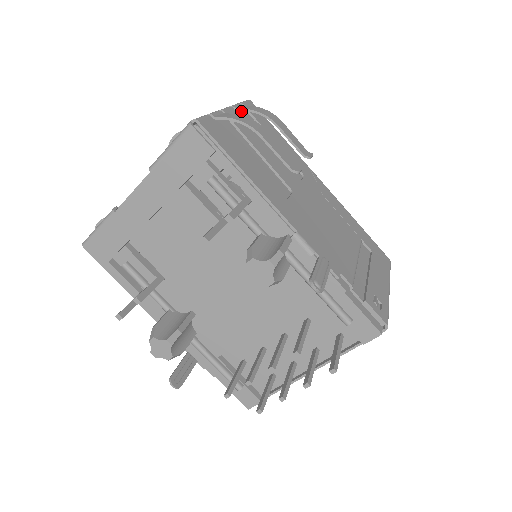
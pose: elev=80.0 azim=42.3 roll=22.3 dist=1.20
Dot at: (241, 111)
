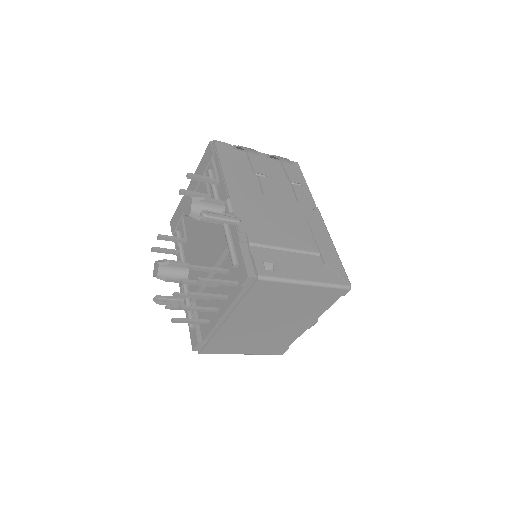
Dot at: (277, 161)
